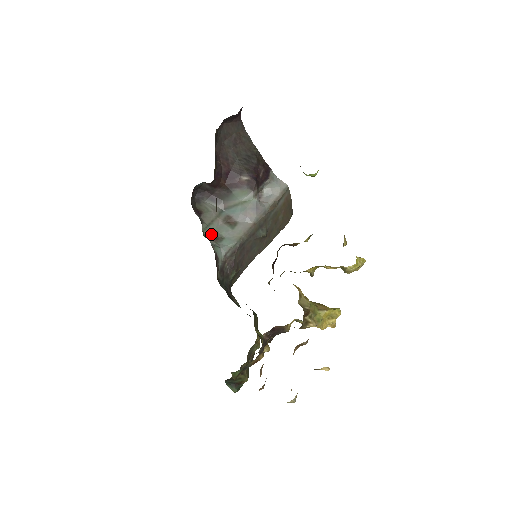
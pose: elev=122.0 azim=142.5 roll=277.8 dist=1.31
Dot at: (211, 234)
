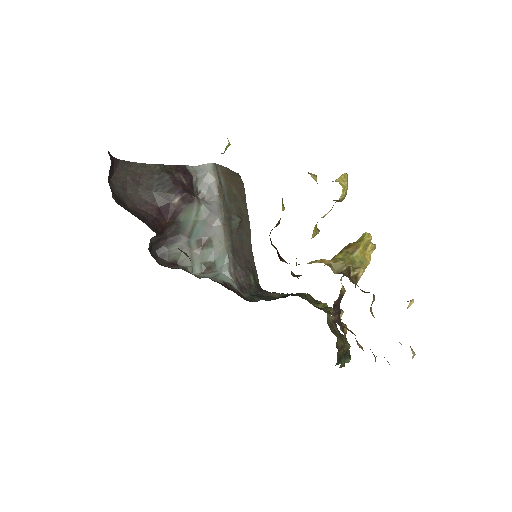
Dot at: (202, 269)
